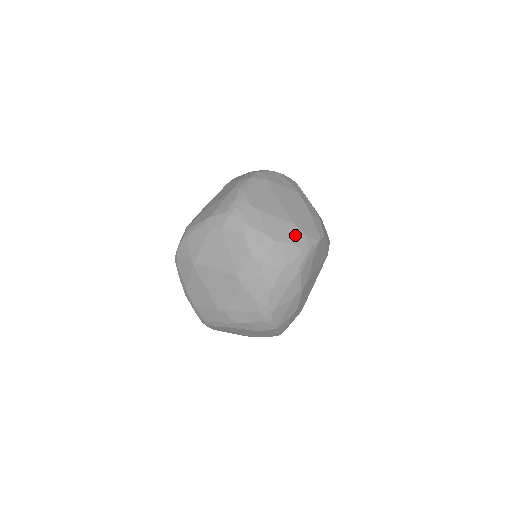
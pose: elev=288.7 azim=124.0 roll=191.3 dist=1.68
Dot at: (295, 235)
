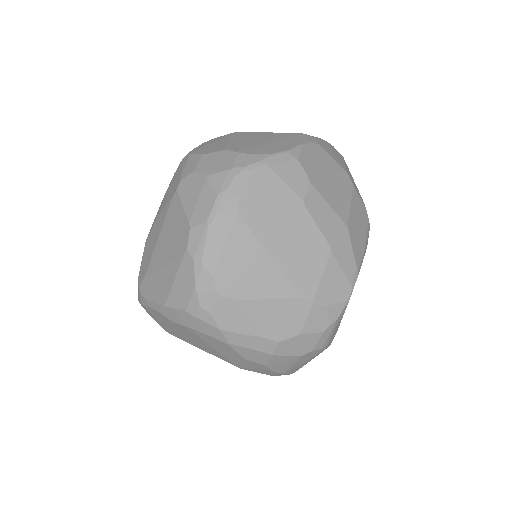
Dot at: (308, 317)
